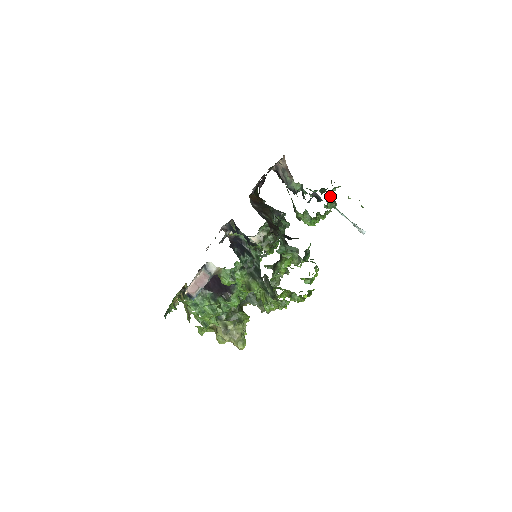
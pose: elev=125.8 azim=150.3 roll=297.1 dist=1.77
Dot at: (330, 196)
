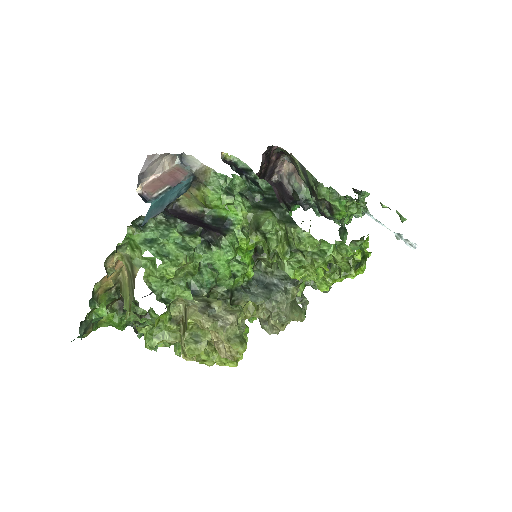
Dot at: (359, 193)
